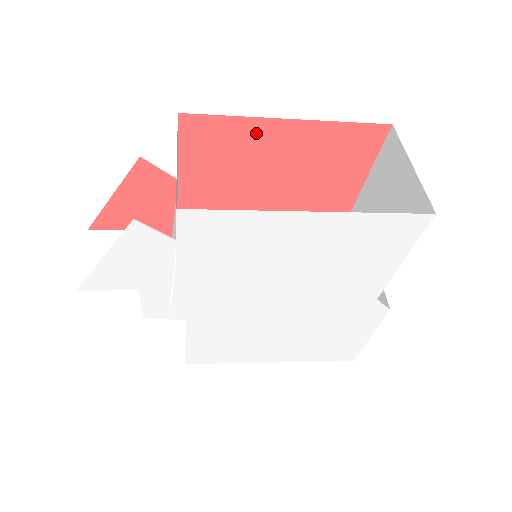
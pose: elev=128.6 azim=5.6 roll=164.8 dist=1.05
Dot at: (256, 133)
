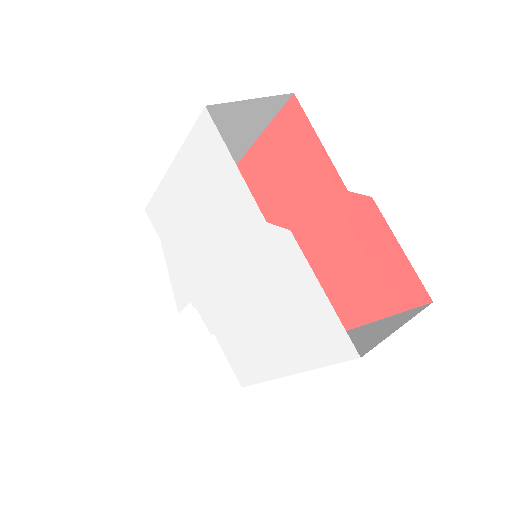
Dot at: (247, 171)
